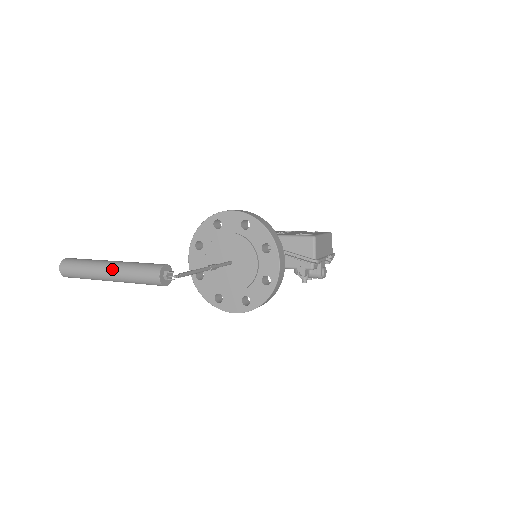
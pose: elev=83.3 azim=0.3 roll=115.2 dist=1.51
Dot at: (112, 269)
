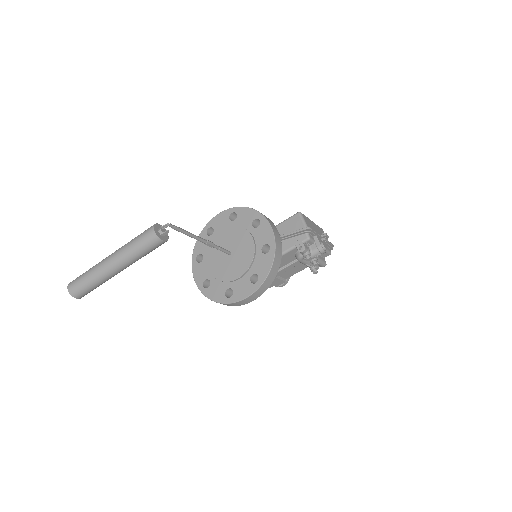
Dot at: (113, 254)
